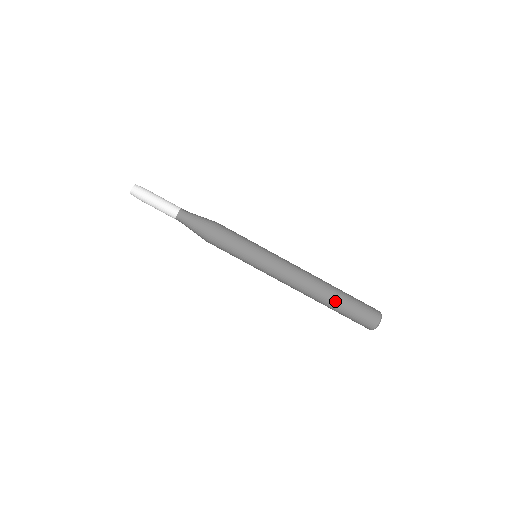
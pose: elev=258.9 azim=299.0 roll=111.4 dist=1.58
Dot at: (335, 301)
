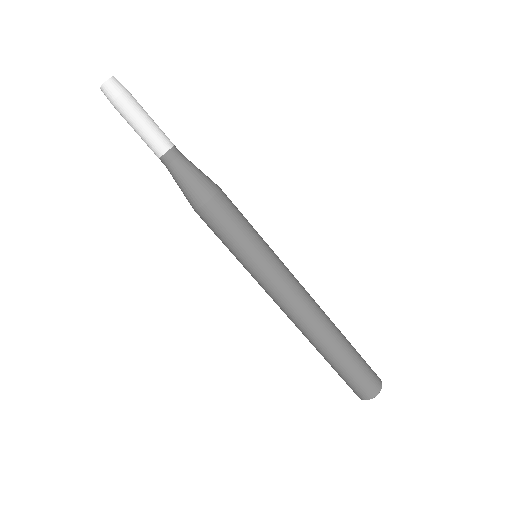
Dot at: (336, 353)
